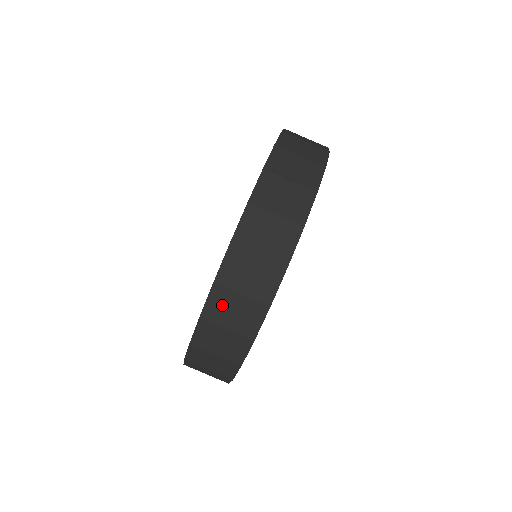
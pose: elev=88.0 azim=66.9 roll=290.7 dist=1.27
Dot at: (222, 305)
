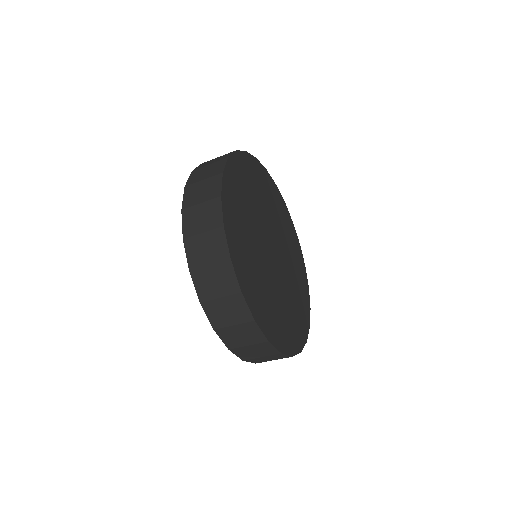
Dot at: occluded
